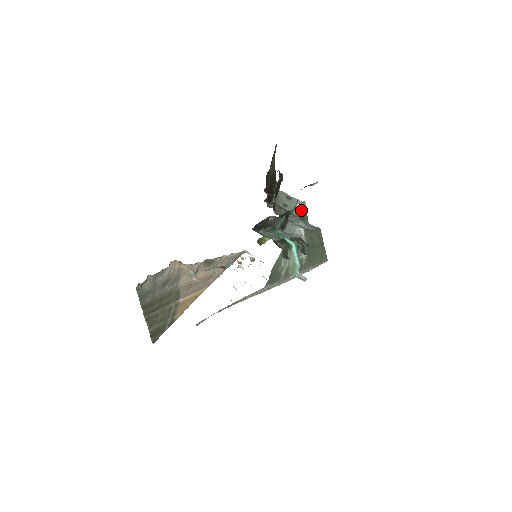
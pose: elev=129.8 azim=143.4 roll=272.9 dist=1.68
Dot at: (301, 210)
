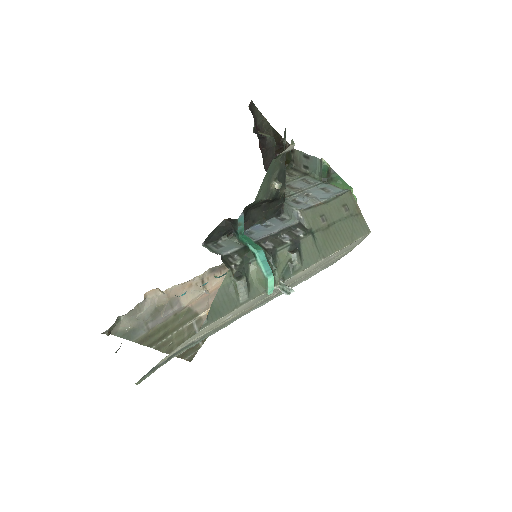
Dot at: (322, 171)
